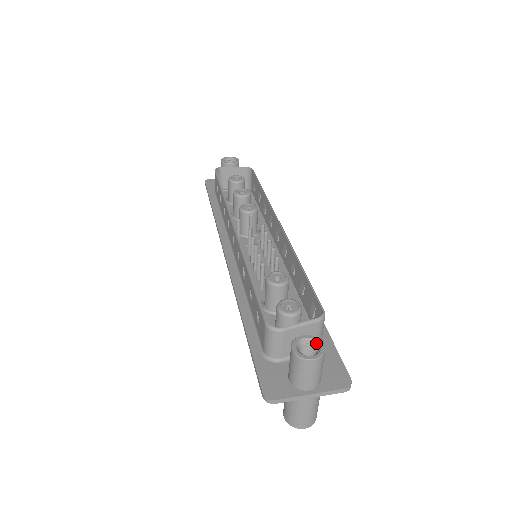
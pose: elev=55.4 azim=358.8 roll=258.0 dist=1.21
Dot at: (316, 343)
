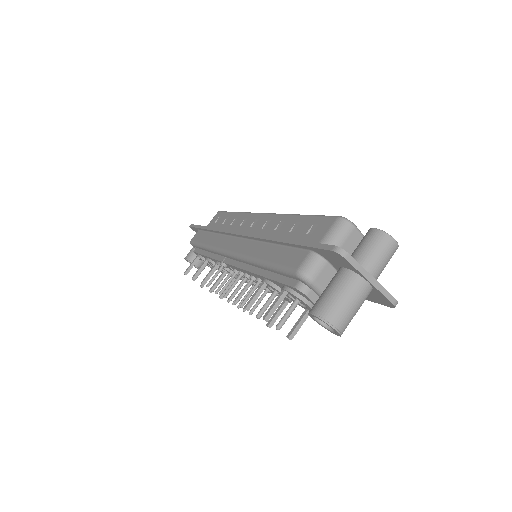
Dot at: occluded
